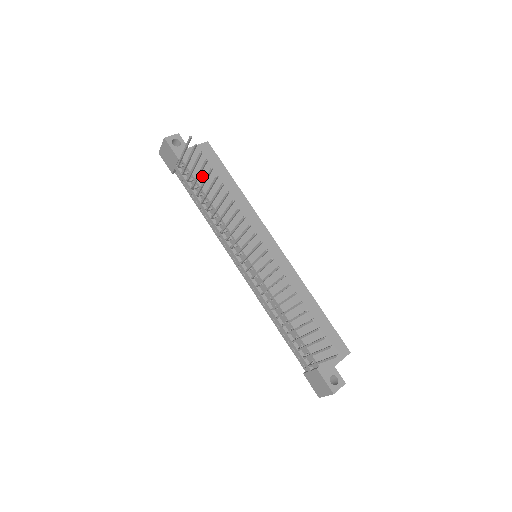
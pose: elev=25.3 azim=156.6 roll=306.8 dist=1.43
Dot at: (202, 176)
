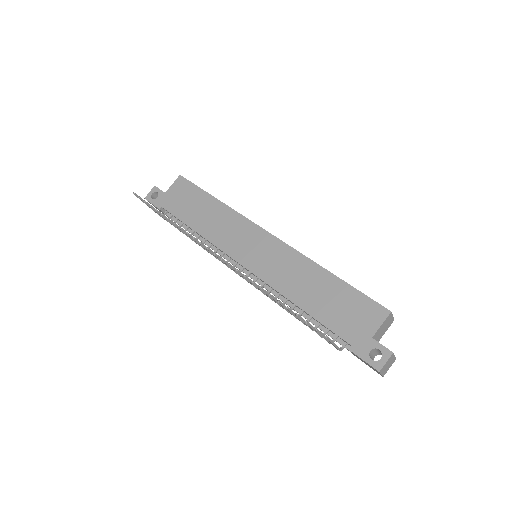
Dot at: (182, 211)
